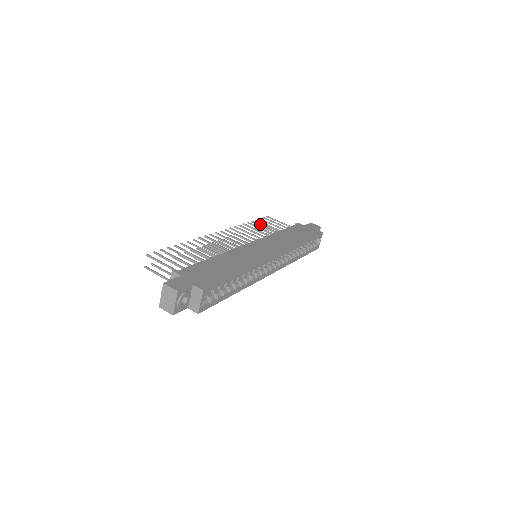
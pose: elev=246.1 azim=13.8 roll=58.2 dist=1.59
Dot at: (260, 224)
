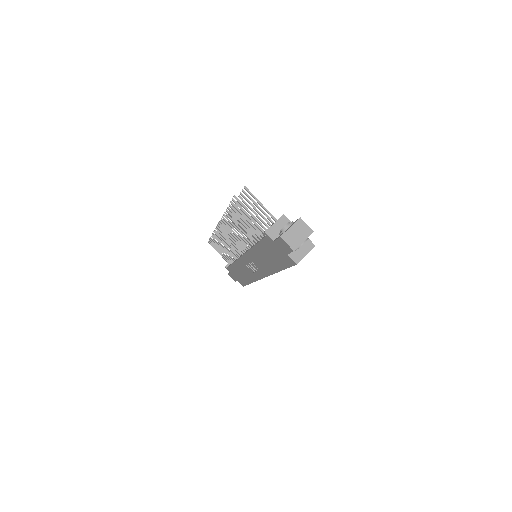
Dot at: occluded
